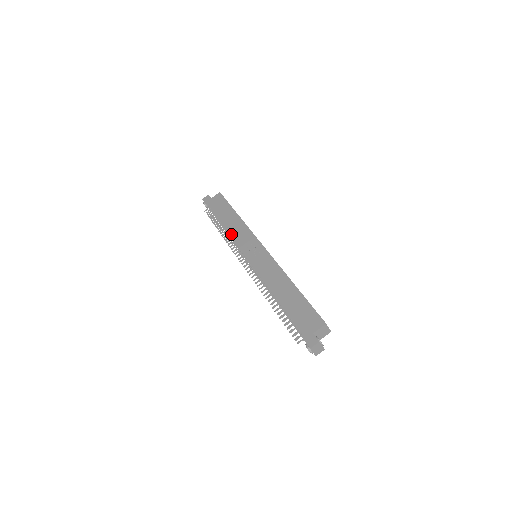
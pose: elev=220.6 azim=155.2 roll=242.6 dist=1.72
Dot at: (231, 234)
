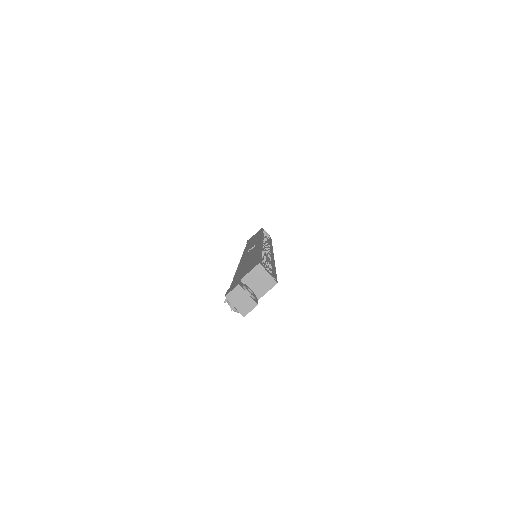
Dot at: (245, 248)
